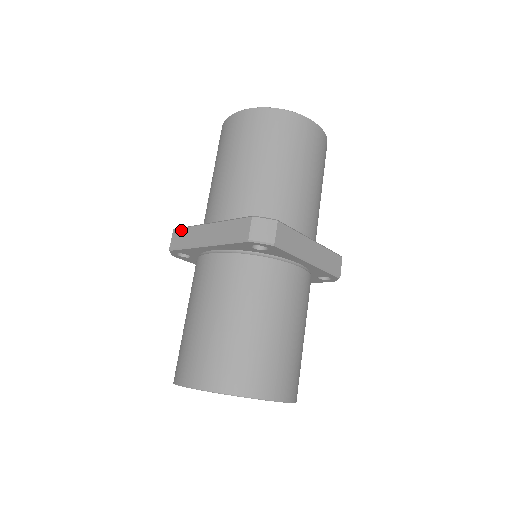
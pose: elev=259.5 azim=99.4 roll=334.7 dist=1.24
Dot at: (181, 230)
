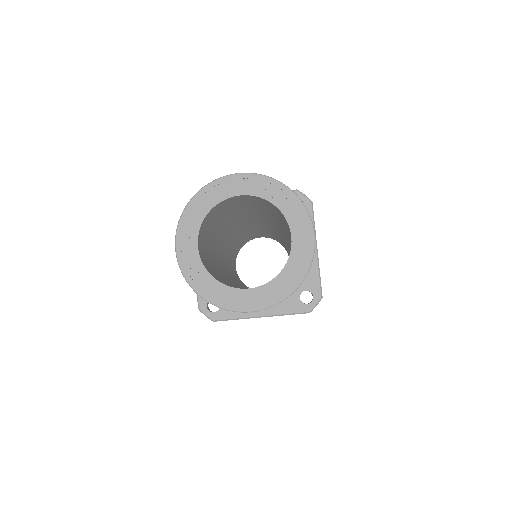
Dot at: occluded
